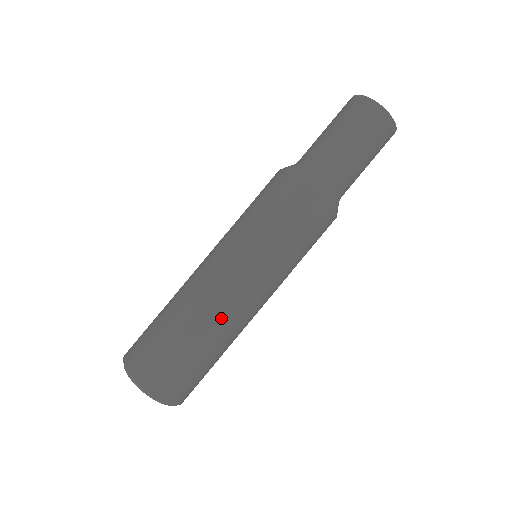
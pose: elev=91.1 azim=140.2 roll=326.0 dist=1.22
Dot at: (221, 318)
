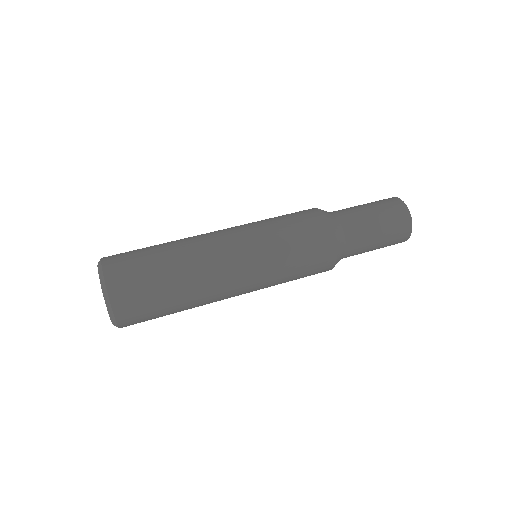
Dot at: (194, 241)
